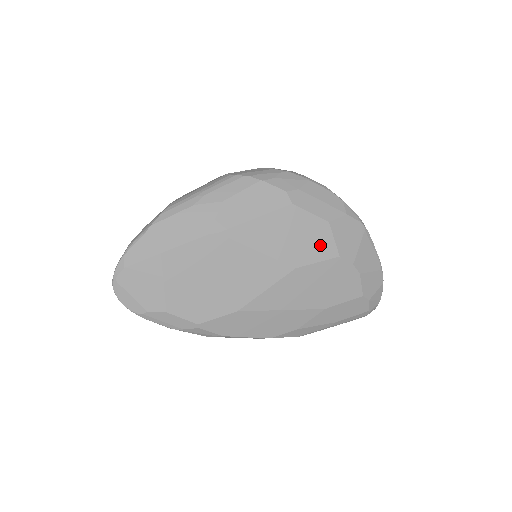
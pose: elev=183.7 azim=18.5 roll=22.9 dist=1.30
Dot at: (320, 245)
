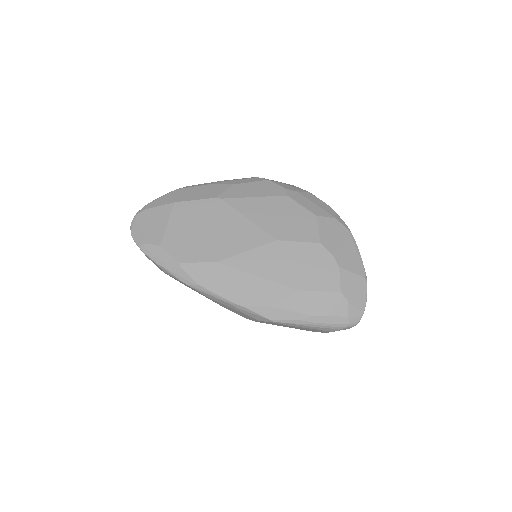
Dot at: (304, 230)
